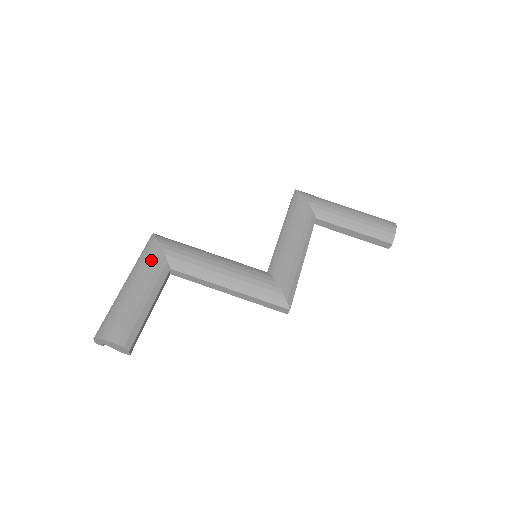
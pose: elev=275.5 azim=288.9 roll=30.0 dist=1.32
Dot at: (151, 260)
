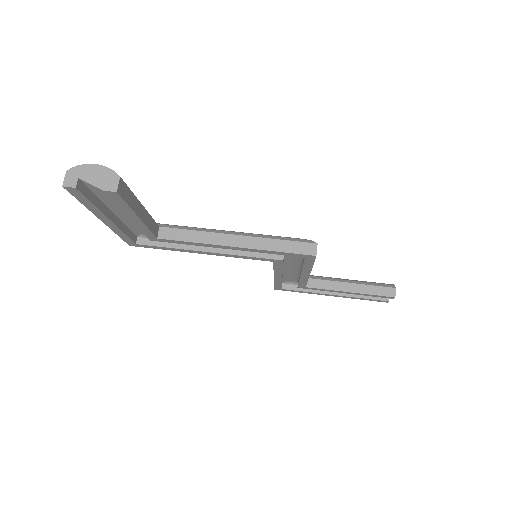
Dot at: occluded
